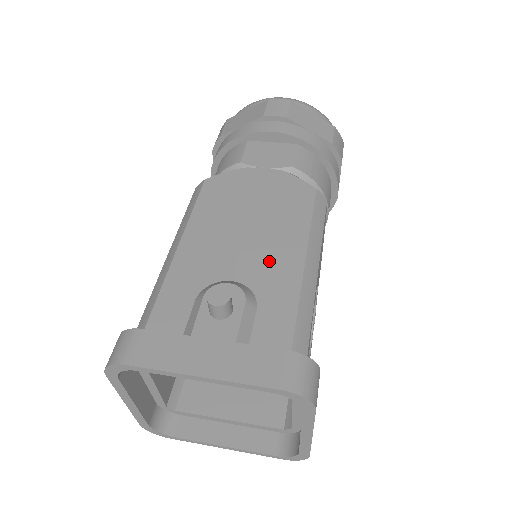
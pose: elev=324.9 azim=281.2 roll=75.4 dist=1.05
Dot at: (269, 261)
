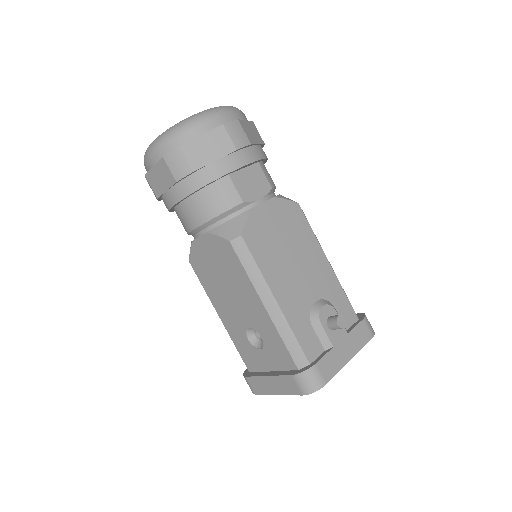
Dot at: (319, 276)
